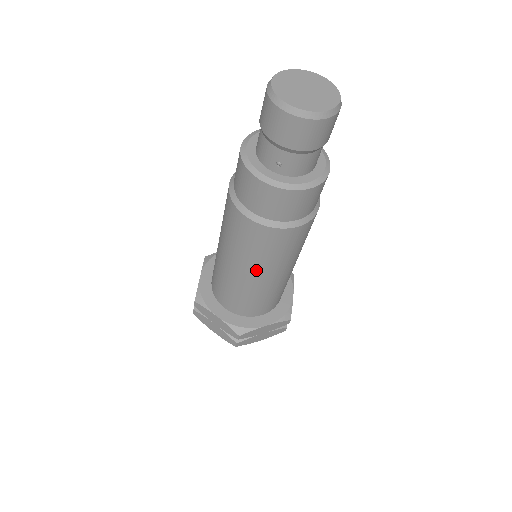
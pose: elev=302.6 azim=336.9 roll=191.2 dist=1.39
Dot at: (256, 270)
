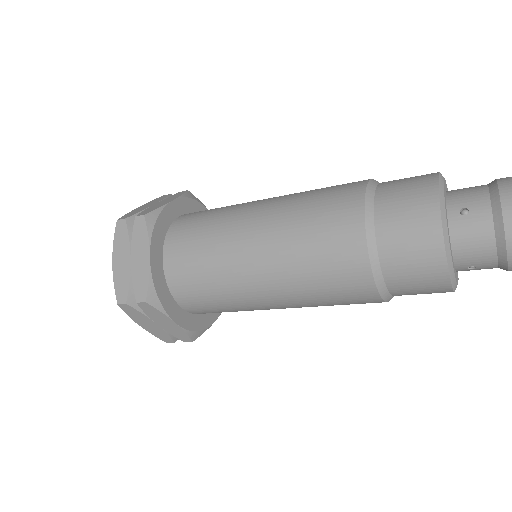
Dot at: (297, 307)
